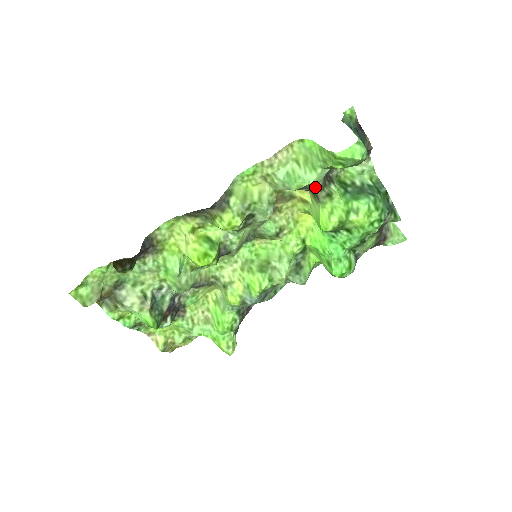
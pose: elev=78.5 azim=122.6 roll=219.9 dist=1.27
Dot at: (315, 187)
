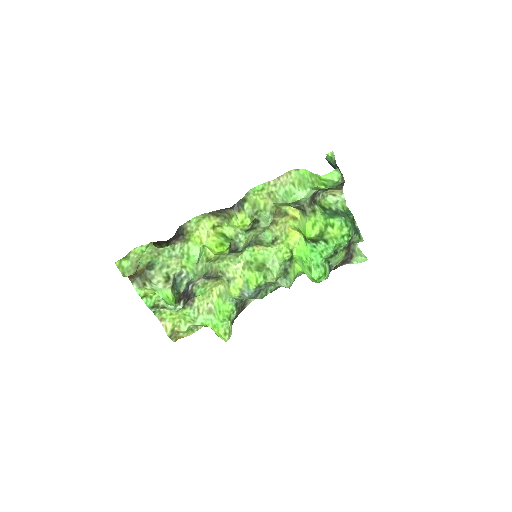
Dot at: (304, 204)
